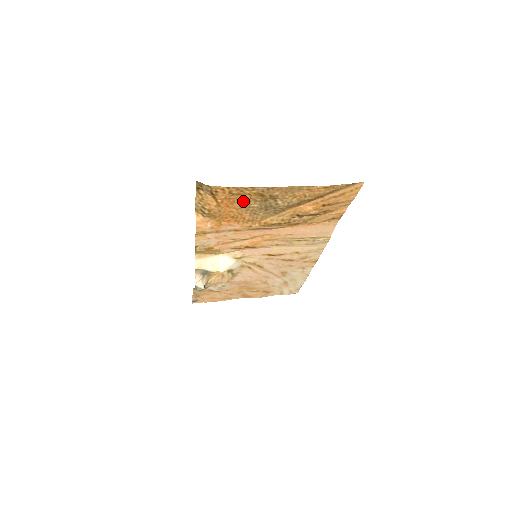
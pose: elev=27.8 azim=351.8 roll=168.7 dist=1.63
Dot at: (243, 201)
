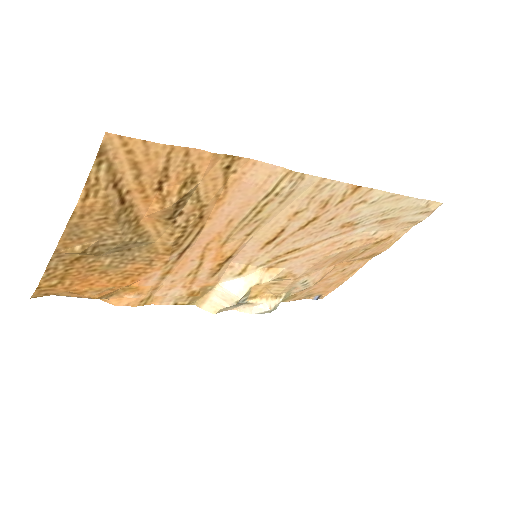
Dot at: (87, 272)
